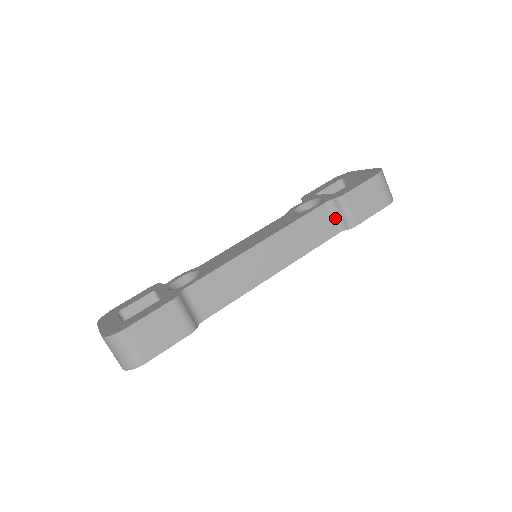
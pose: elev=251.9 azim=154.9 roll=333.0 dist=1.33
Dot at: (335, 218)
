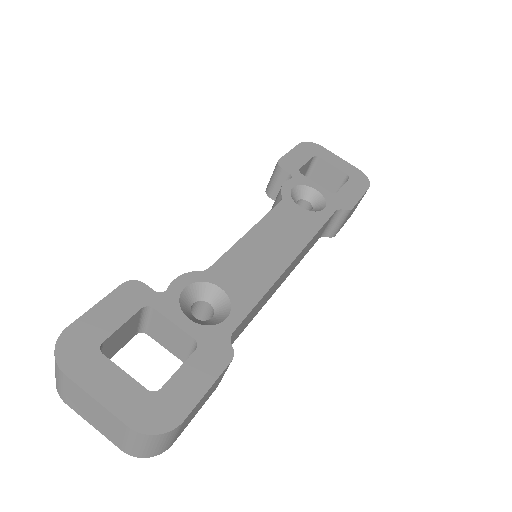
Dot at: (328, 225)
